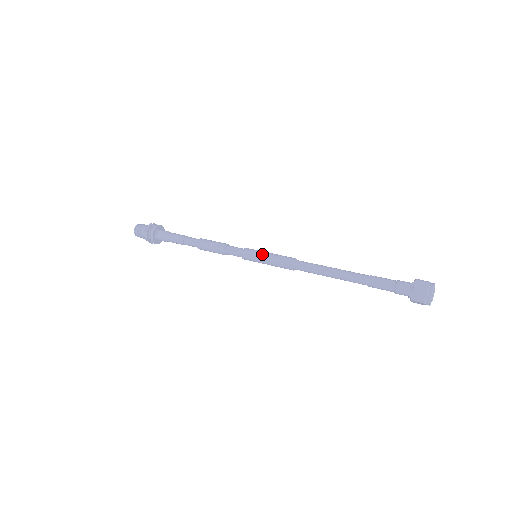
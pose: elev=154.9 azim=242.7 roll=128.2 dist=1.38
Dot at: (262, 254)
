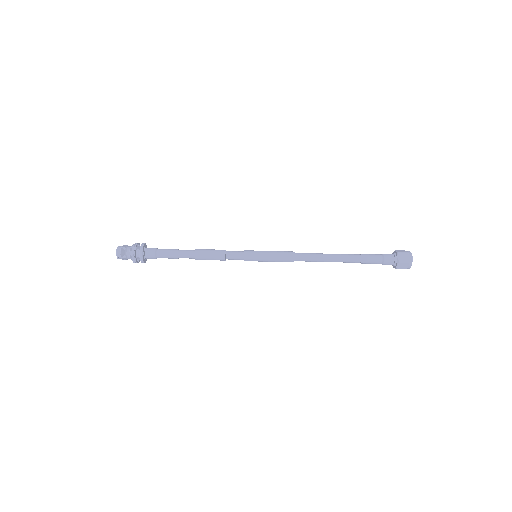
Dot at: (264, 255)
